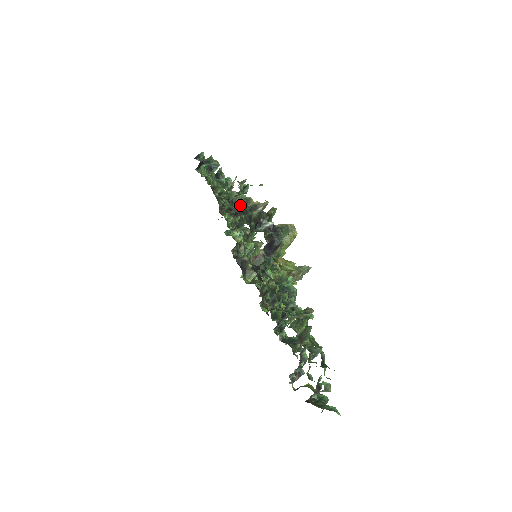
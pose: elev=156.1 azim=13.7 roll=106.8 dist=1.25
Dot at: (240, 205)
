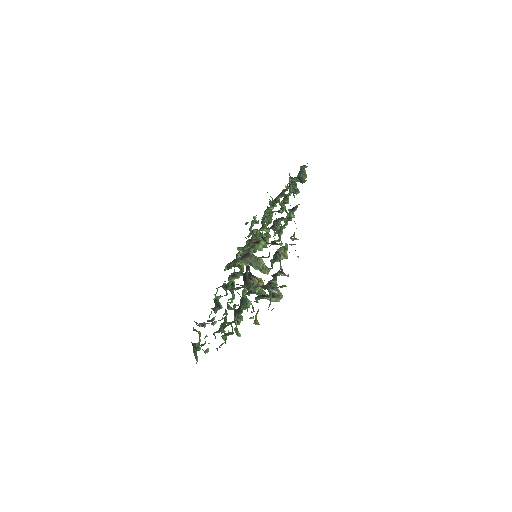
Dot at: (280, 251)
